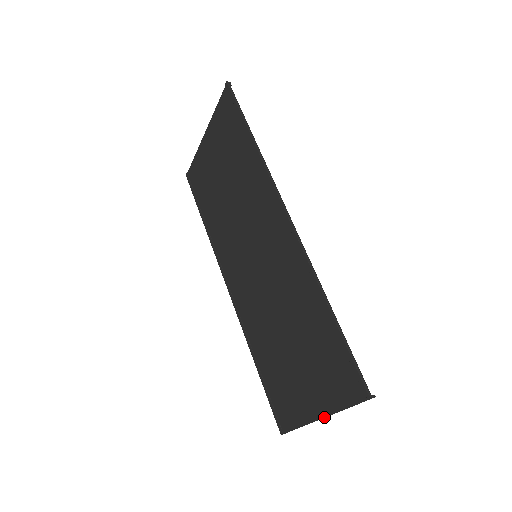
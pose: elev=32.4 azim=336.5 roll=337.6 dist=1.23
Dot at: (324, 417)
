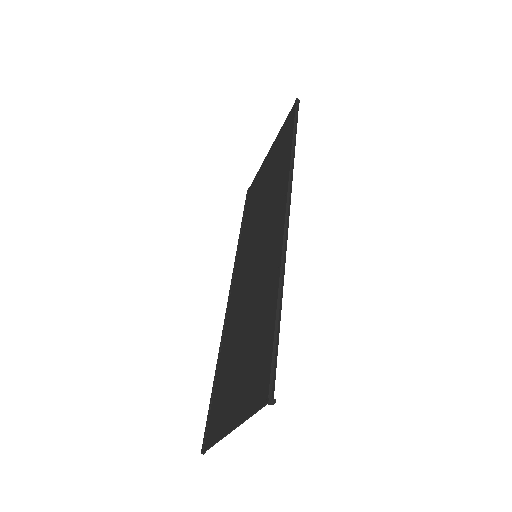
Dot at: (233, 429)
